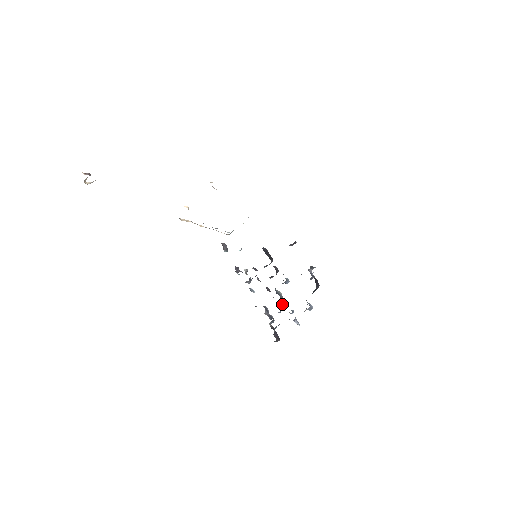
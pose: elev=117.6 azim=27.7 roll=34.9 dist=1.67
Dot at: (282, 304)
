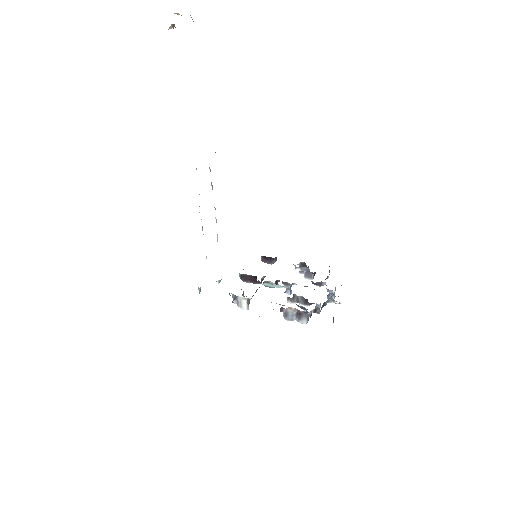
Dot at: occluded
